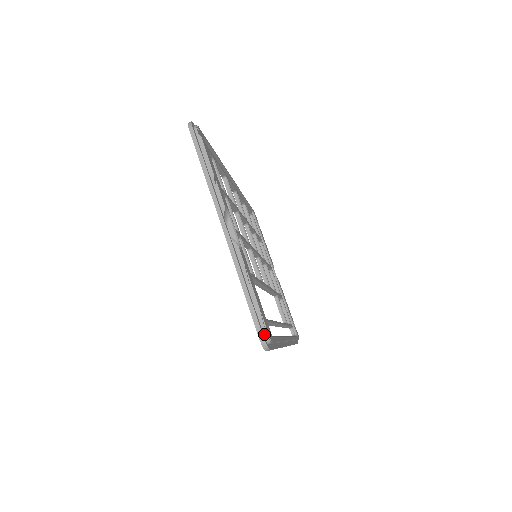
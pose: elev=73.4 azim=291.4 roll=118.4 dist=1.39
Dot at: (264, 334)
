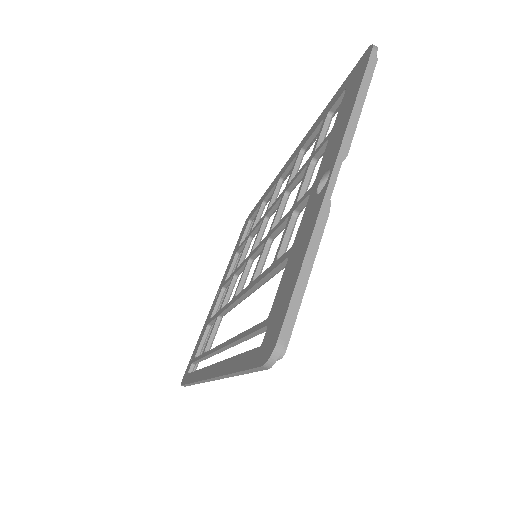
Dot at: (283, 341)
